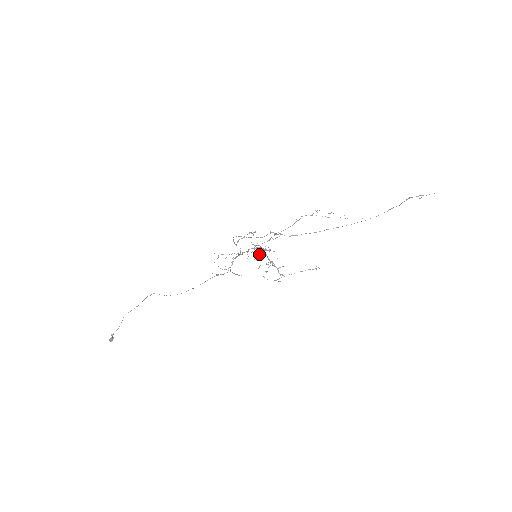
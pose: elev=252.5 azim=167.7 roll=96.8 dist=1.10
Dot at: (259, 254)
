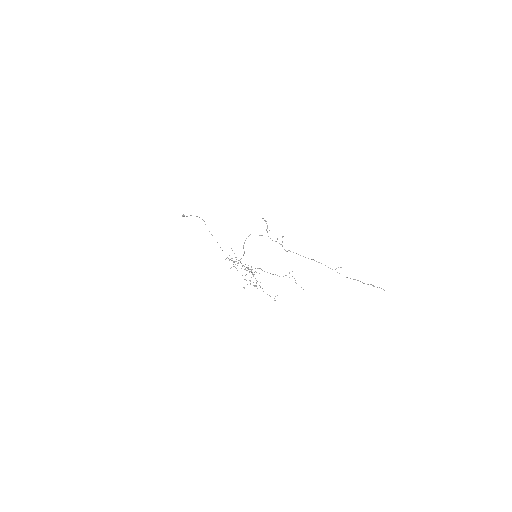
Dot at: (245, 275)
